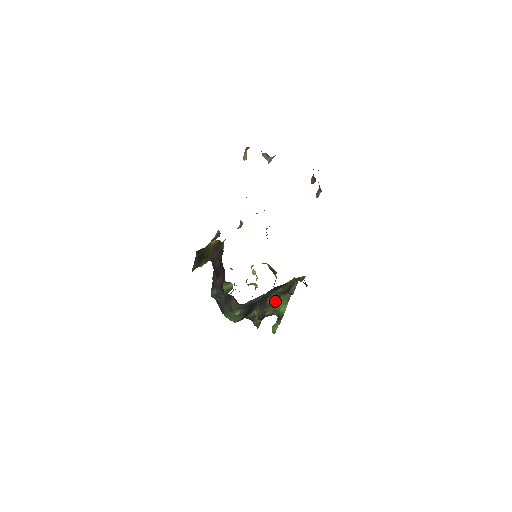
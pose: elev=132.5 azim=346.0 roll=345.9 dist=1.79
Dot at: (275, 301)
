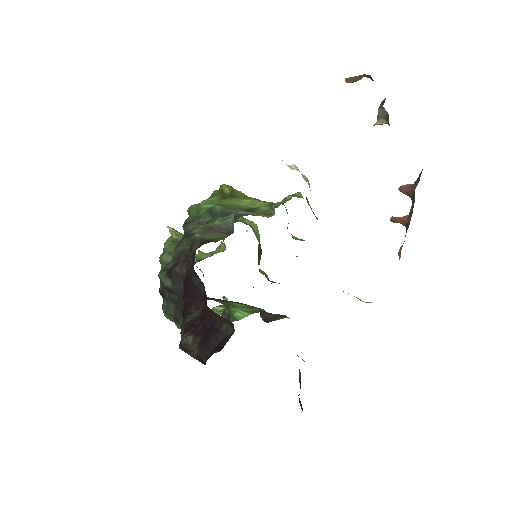
Dot at: (237, 303)
